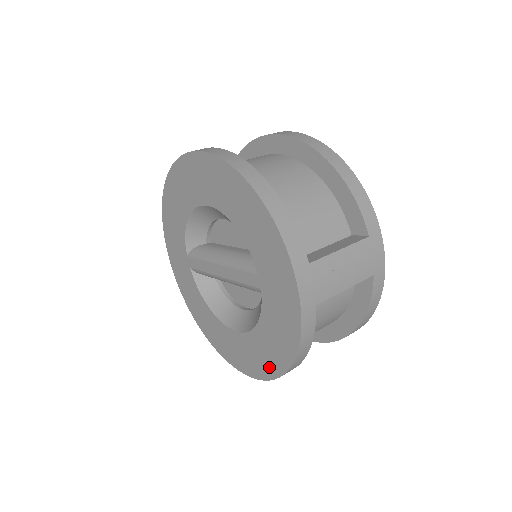
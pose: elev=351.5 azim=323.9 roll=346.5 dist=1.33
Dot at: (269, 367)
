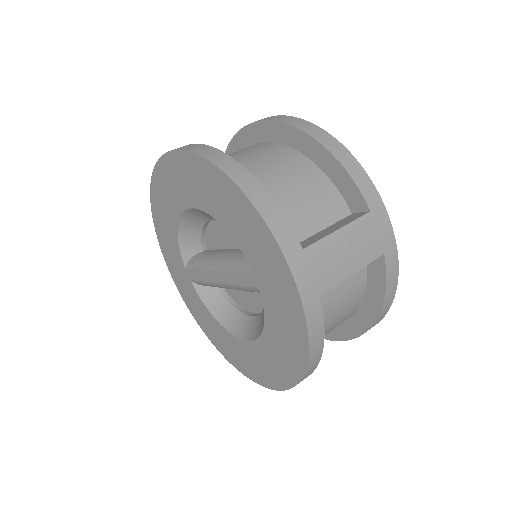
Dot at: (285, 374)
